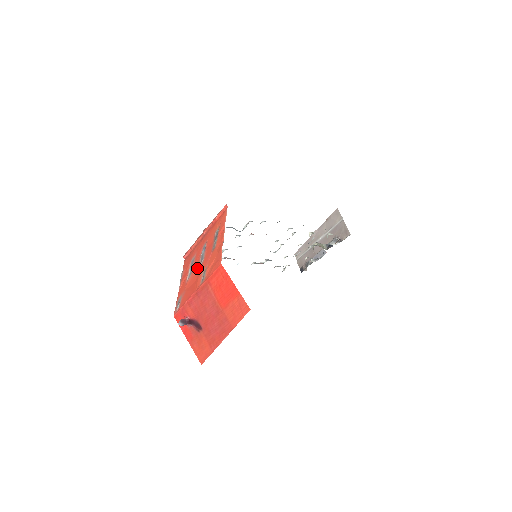
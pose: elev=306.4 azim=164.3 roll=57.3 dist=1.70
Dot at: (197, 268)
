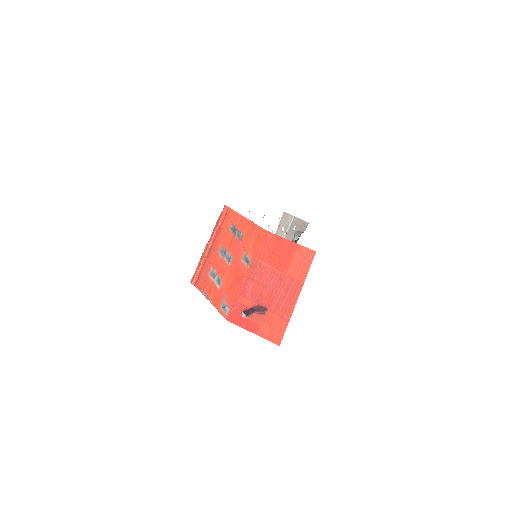
Dot at: (228, 268)
